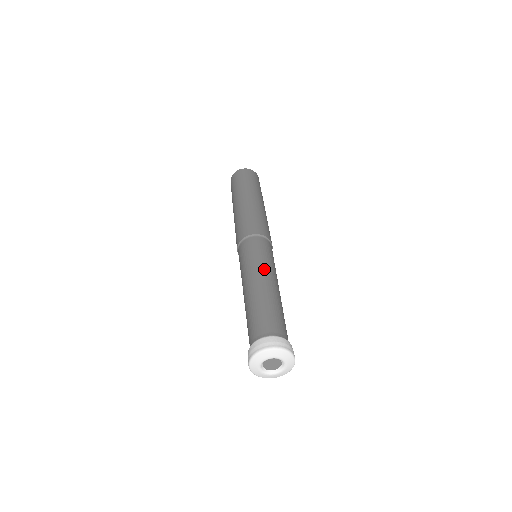
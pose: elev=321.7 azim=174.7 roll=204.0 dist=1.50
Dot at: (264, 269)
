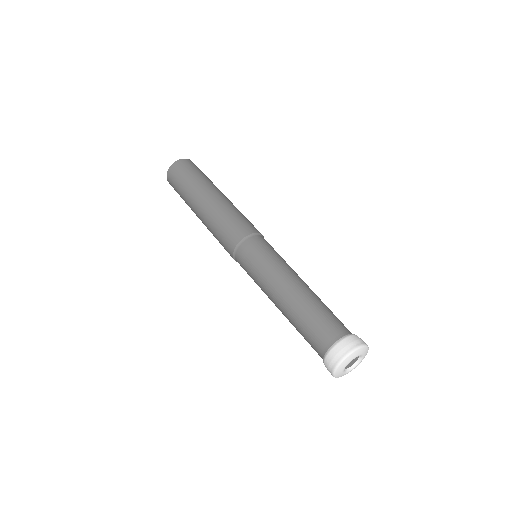
Dot at: (281, 272)
